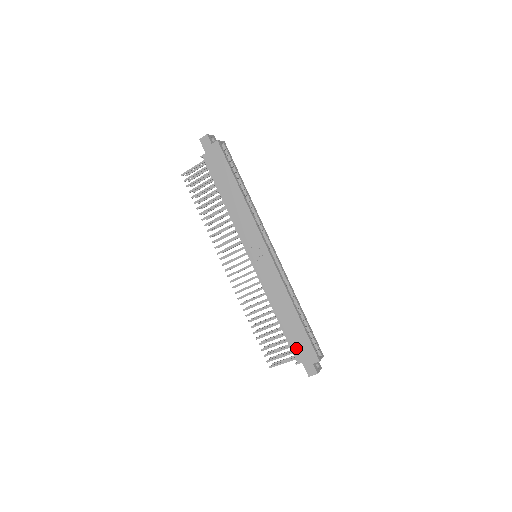
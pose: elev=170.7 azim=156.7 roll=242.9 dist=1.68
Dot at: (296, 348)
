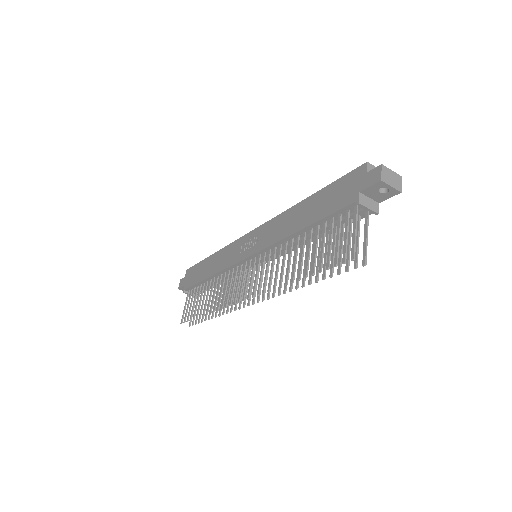
Dot at: (339, 202)
